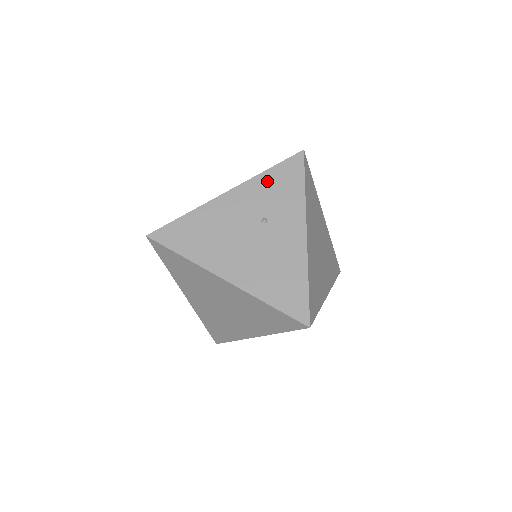
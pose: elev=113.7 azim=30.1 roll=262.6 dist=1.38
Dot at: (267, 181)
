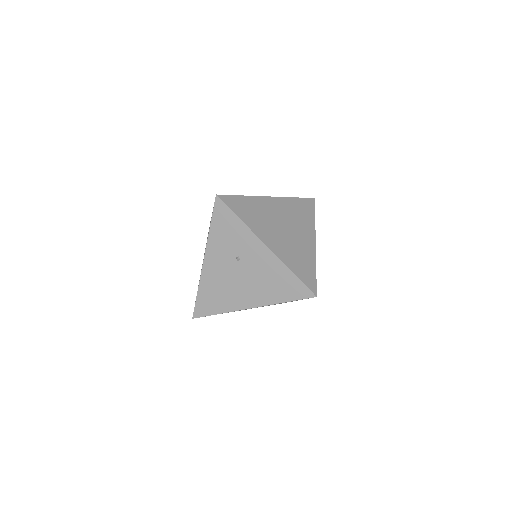
Dot at: (217, 234)
